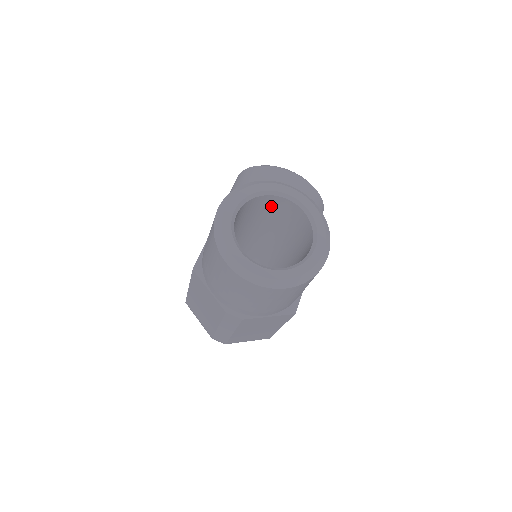
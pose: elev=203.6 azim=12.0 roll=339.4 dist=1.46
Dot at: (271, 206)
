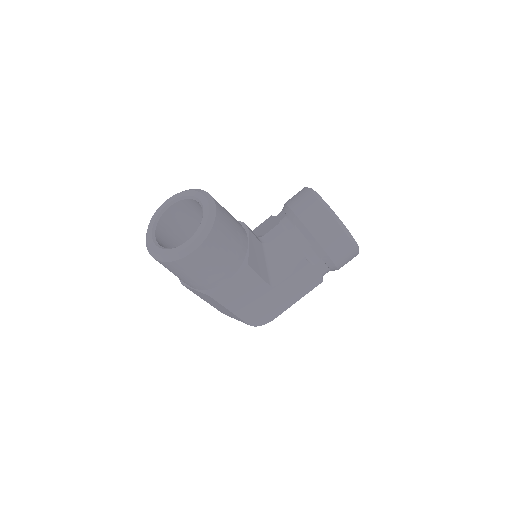
Dot at: occluded
